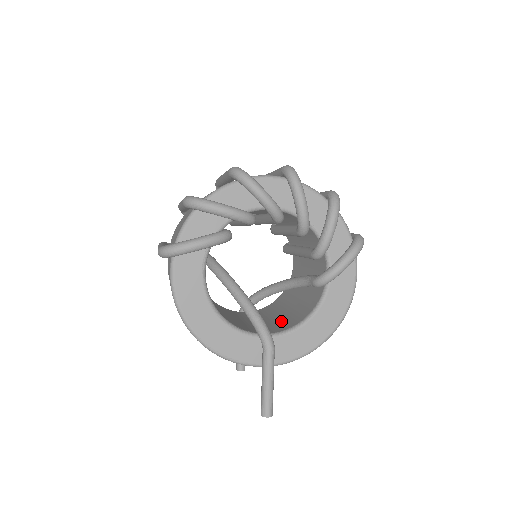
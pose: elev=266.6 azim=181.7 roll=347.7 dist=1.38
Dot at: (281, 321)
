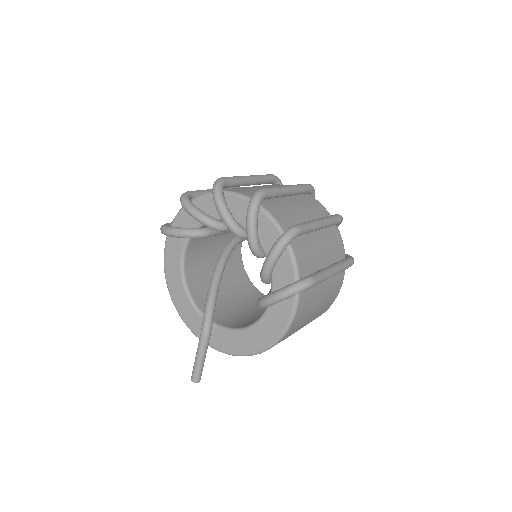
Dot at: (248, 319)
